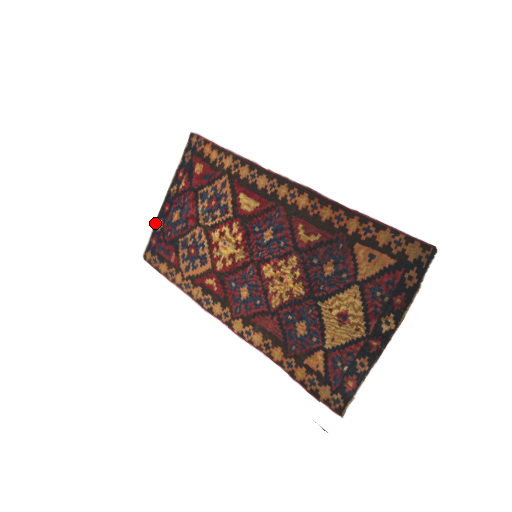
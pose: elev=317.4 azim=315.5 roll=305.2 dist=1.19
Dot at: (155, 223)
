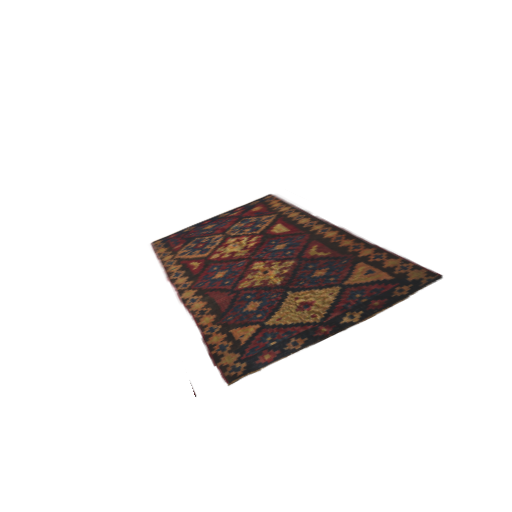
Dot at: (187, 227)
